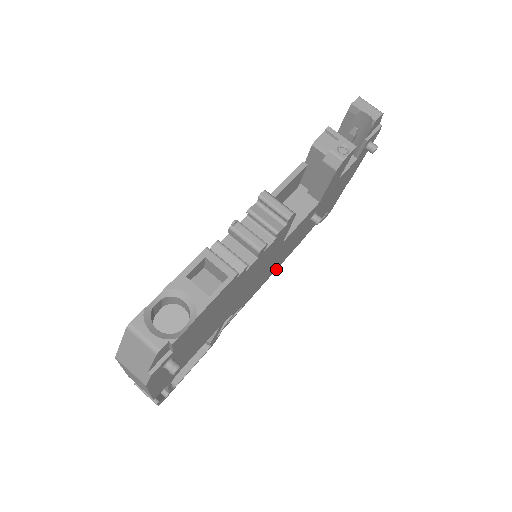
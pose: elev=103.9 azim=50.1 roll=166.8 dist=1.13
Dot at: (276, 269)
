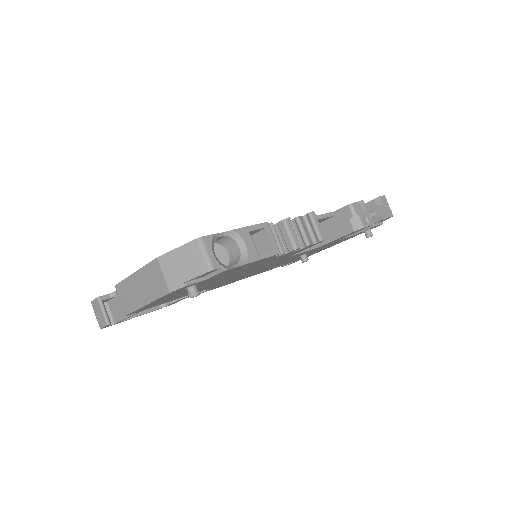
Dot at: (244, 278)
